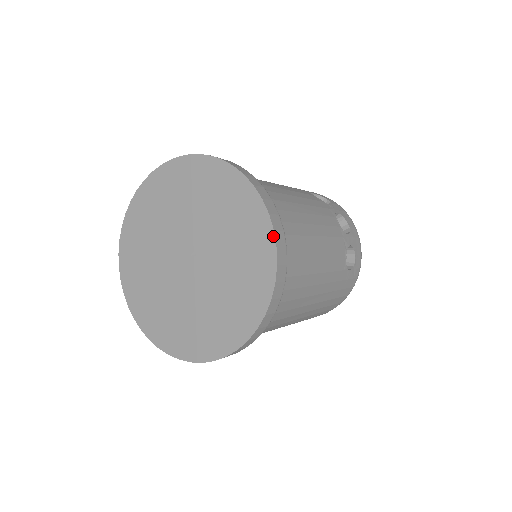
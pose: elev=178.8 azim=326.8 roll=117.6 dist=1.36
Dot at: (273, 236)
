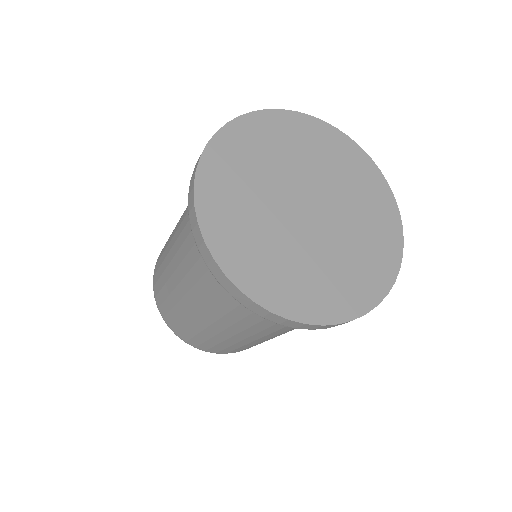
Dot at: (397, 273)
